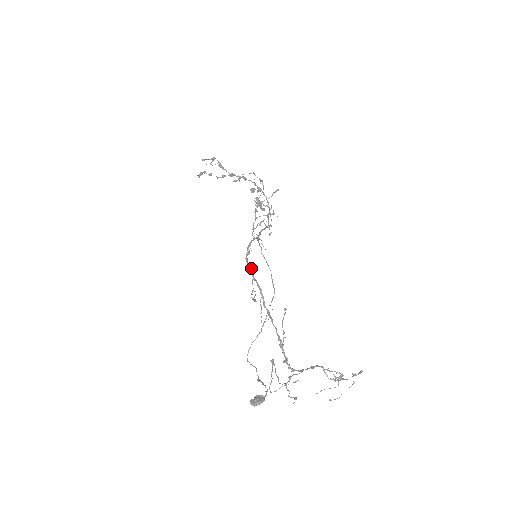
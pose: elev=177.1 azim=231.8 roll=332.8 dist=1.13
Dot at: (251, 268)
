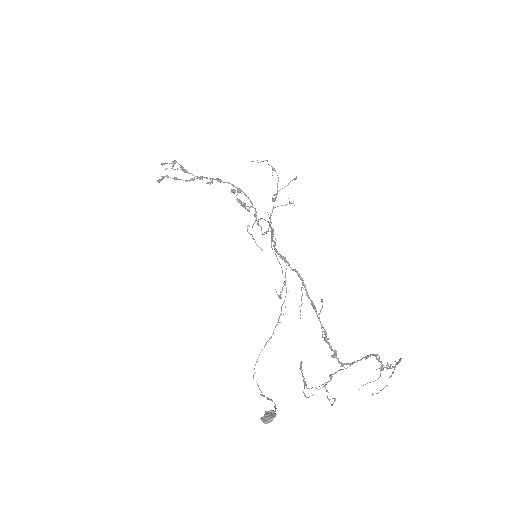
Dot at: (285, 258)
